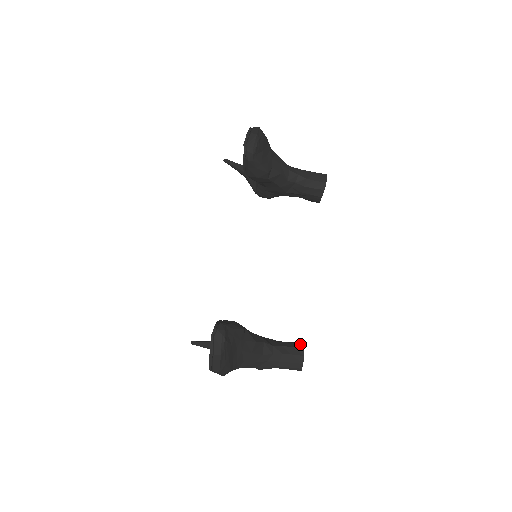
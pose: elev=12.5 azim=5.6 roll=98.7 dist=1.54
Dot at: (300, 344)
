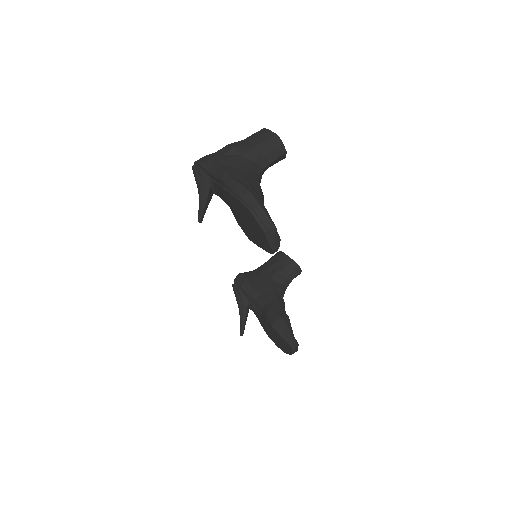
Dot at: (294, 265)
